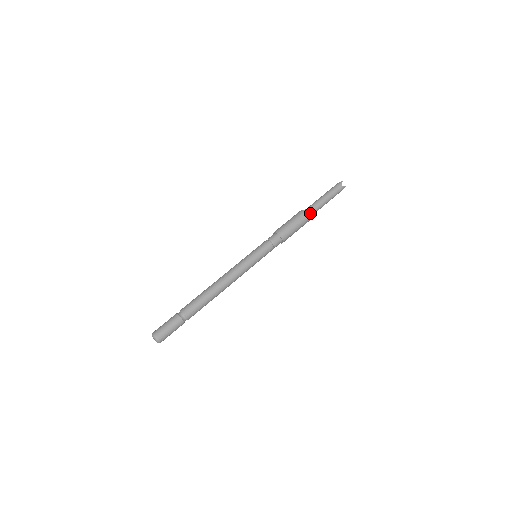
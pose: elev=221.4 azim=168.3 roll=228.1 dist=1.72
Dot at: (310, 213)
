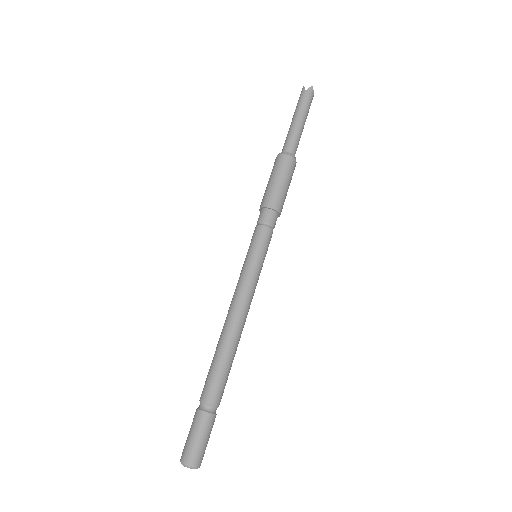
Dot at: (288, 151)
